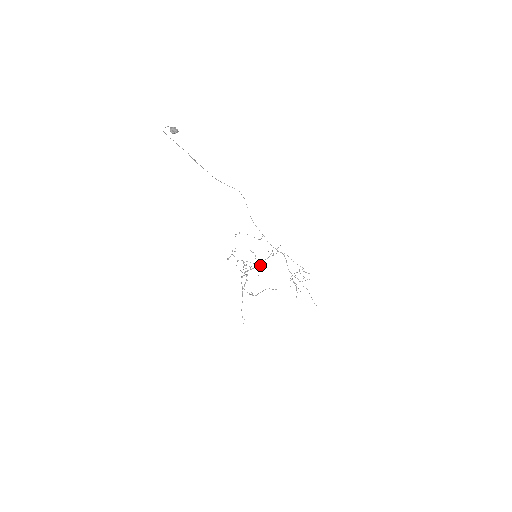
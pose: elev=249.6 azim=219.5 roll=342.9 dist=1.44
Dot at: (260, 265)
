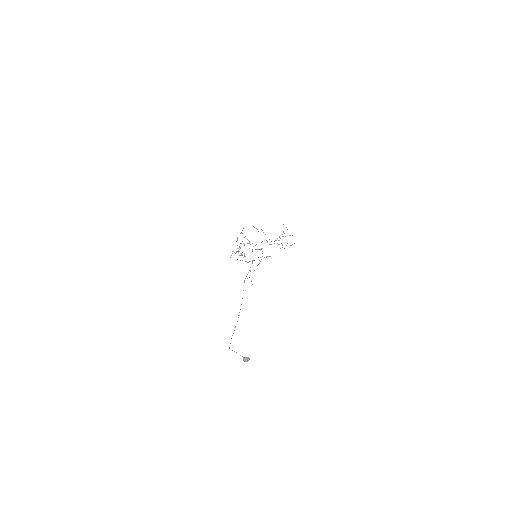
Dot at: occluded
